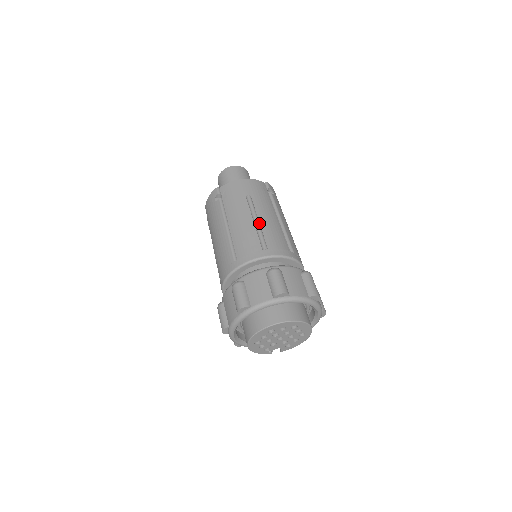
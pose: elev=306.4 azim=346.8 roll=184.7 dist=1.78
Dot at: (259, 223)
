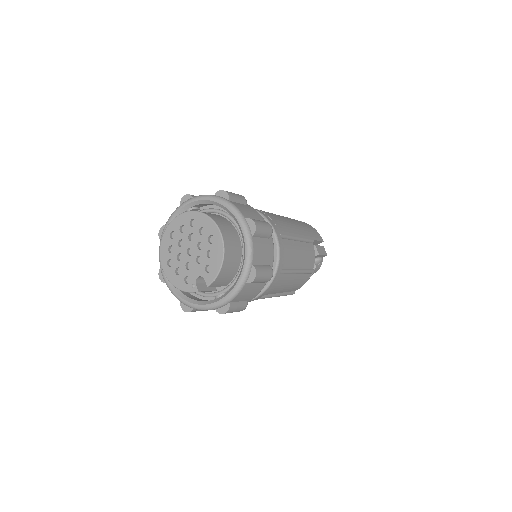
Dot at: occluded
